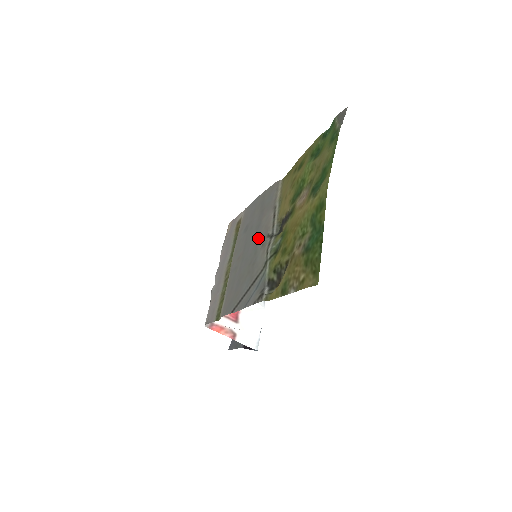
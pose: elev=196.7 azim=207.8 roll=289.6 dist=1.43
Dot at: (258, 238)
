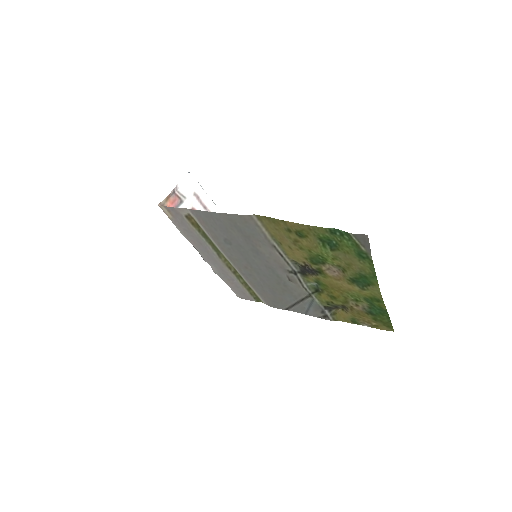
Dot at: (270, 266)
